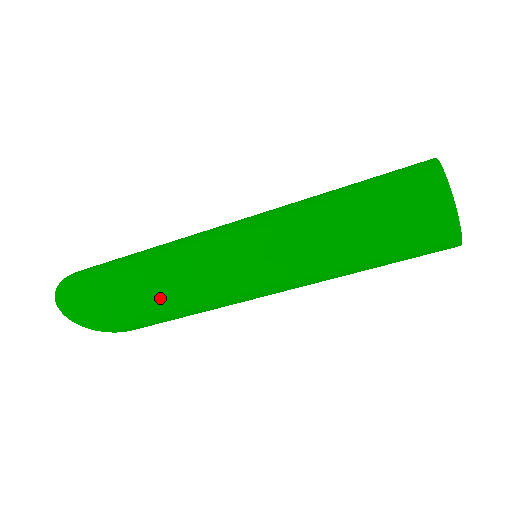
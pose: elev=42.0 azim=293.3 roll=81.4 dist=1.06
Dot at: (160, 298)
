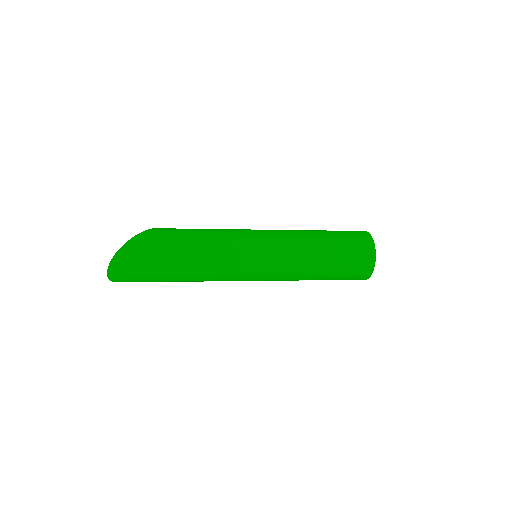
Dot at: occluded
